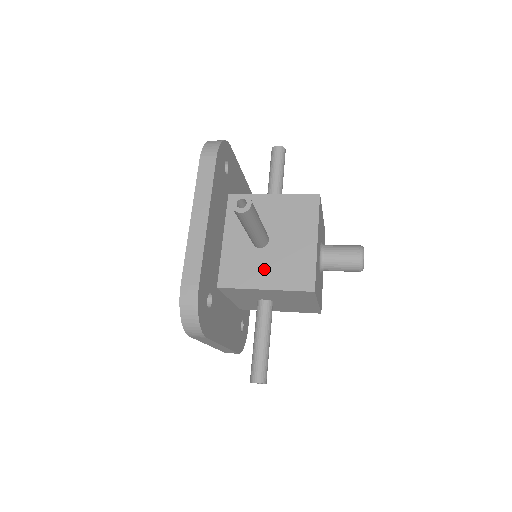
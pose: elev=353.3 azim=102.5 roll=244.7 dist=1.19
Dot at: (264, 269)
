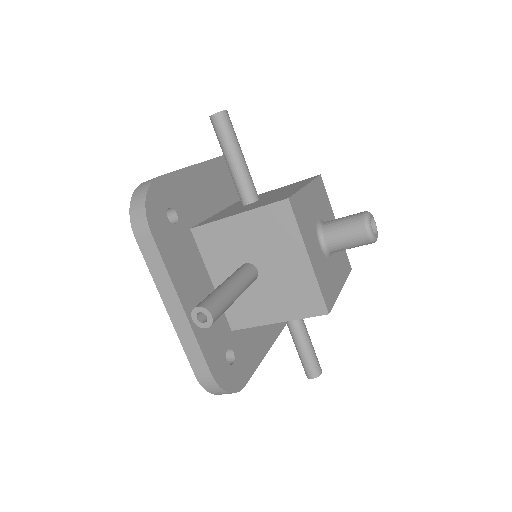
Dot at: (244, 209)
